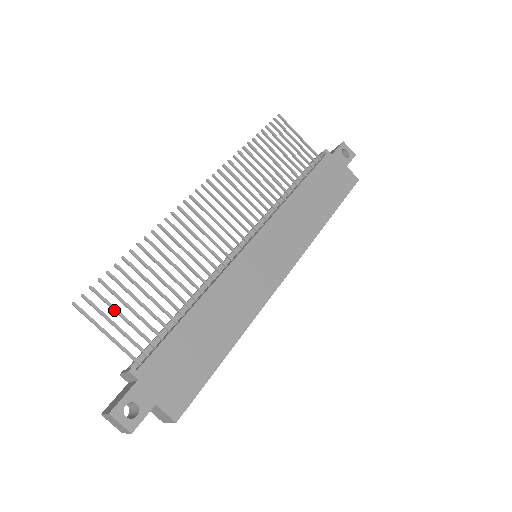
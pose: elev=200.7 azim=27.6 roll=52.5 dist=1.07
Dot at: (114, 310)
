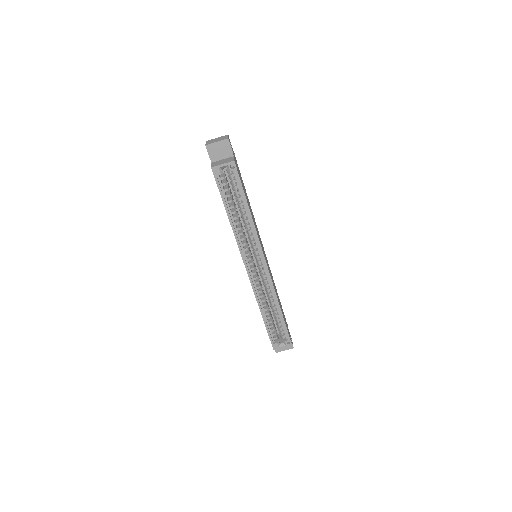
Dot at: occluded
